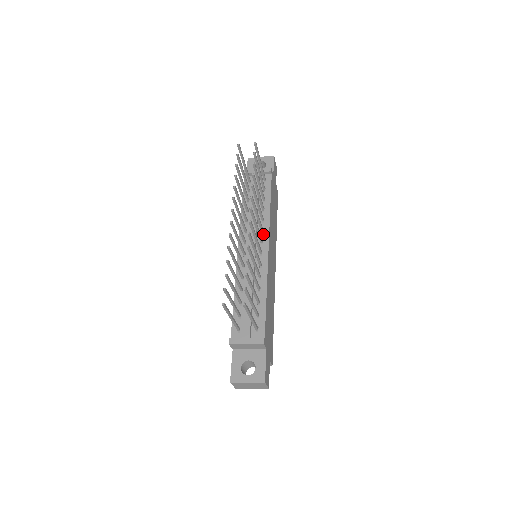
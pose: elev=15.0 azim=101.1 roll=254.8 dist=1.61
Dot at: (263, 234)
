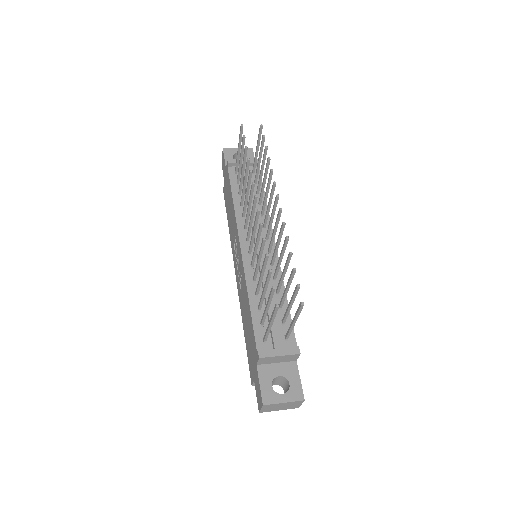
Dot at: (266, 230)
